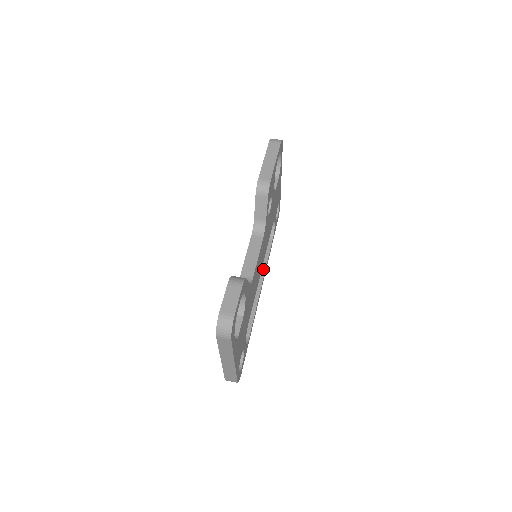
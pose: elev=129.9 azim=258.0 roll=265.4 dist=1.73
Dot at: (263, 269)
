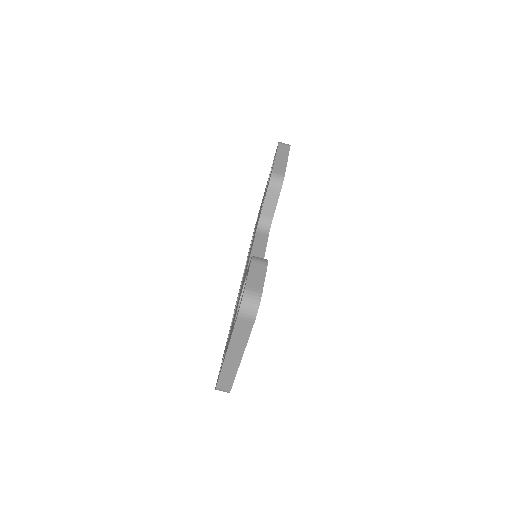
Dot at: occluded
